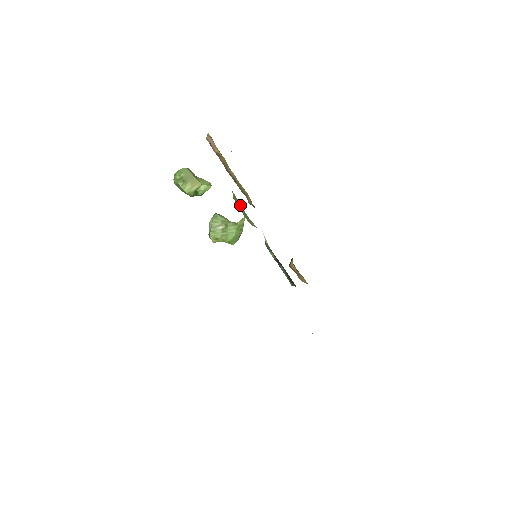
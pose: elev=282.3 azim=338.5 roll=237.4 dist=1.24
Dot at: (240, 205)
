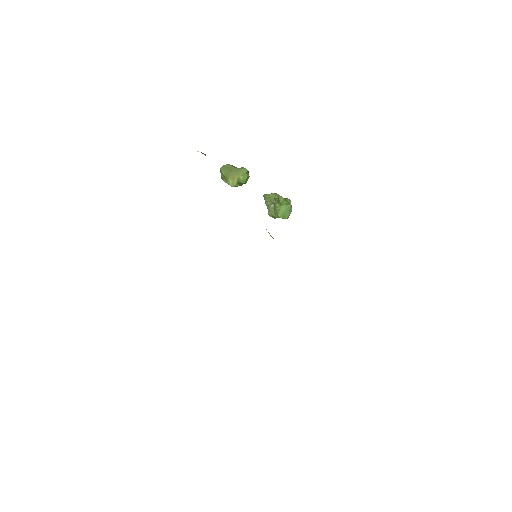
Dot at: occluded
